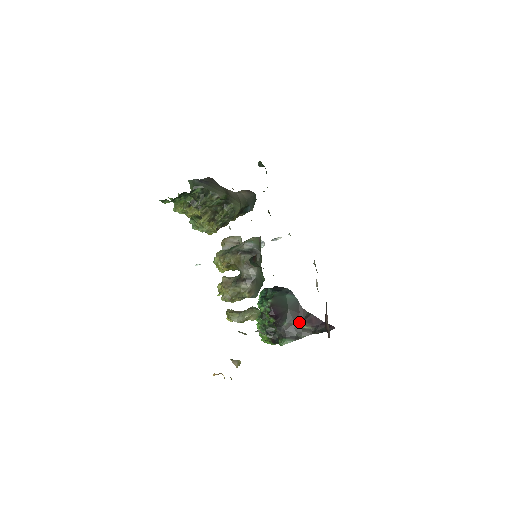
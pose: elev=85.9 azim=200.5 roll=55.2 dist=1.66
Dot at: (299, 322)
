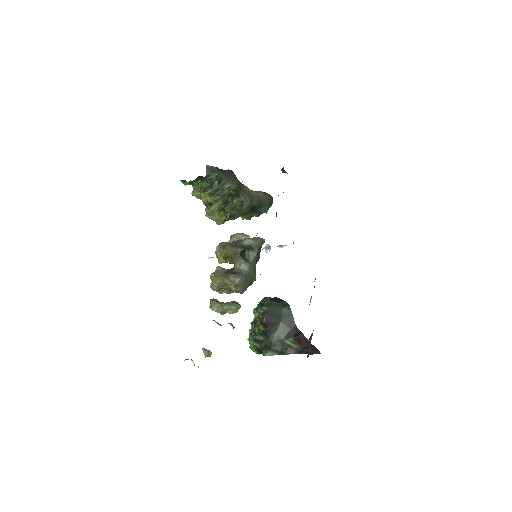
Dot at: (288, 338)
